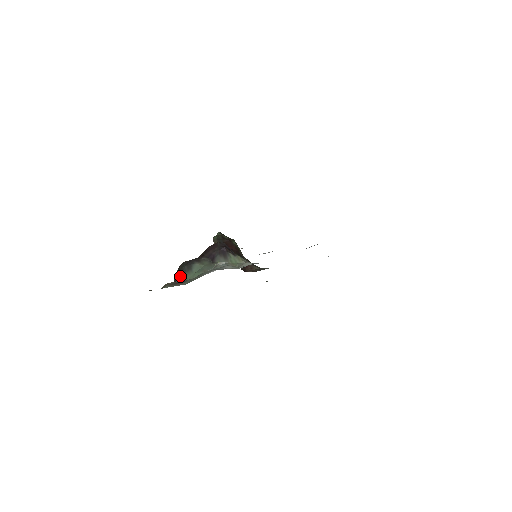
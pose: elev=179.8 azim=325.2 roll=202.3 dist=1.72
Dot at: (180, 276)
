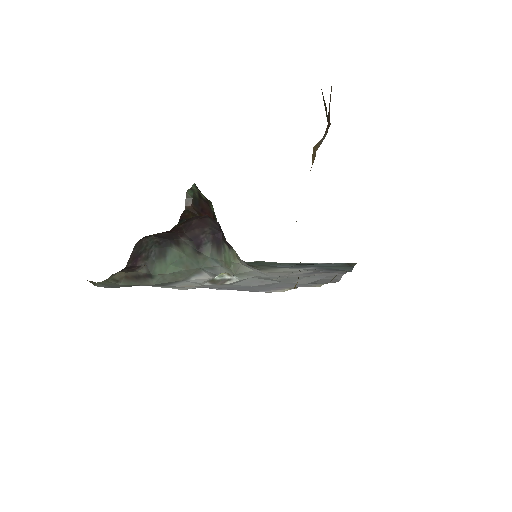
Dot at: (143, 262)
